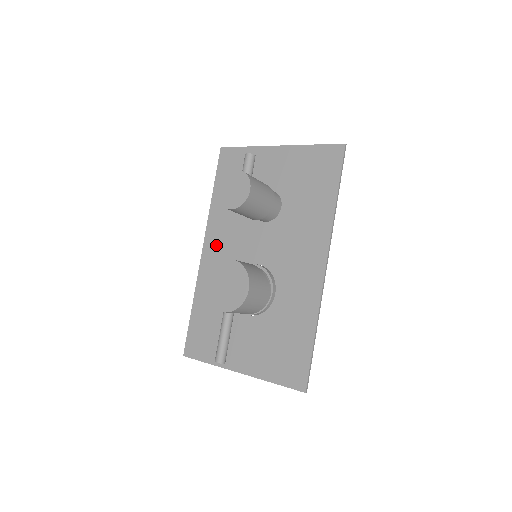
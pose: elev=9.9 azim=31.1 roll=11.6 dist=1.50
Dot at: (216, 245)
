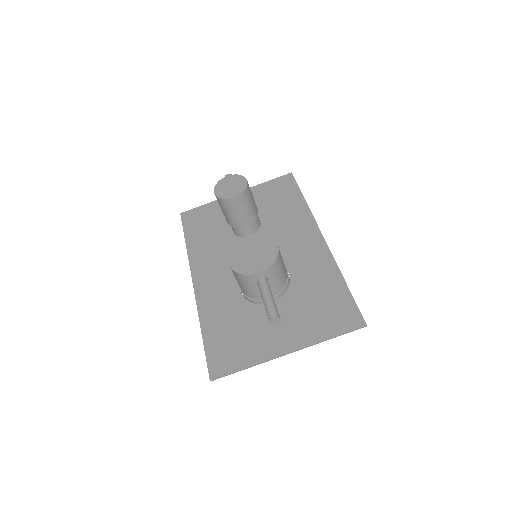
Dot at: (207, 272)
